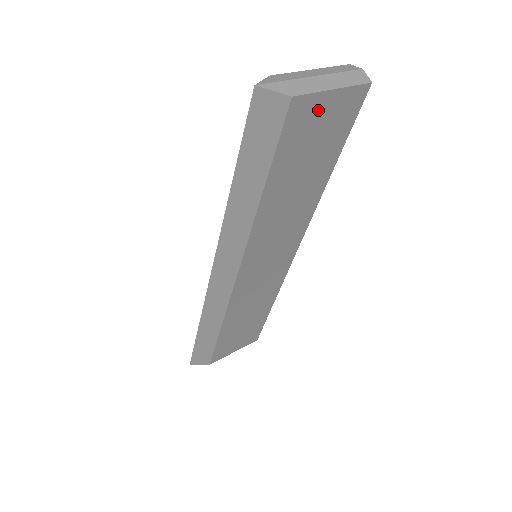
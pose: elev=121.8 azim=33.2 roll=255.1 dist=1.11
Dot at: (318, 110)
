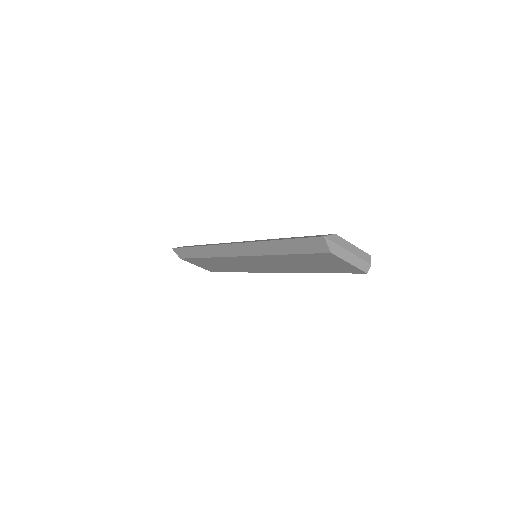
Dot at: (337, 261)
